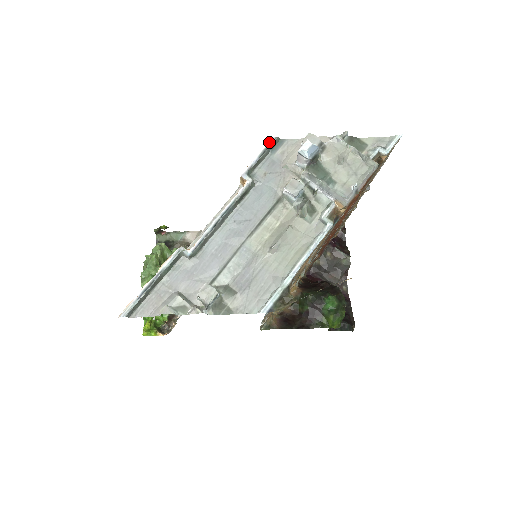
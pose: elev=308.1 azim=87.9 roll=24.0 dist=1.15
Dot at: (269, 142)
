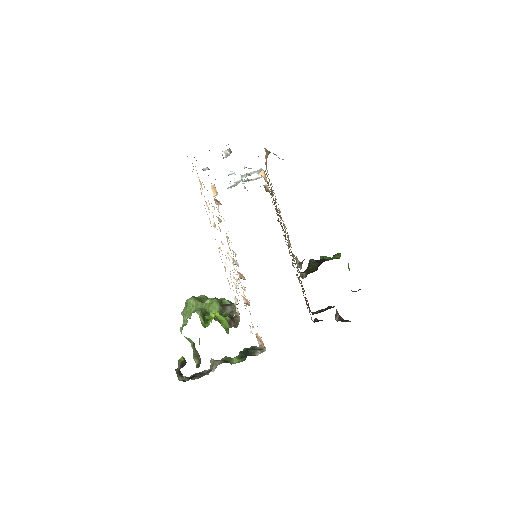
Dot at: occluded
